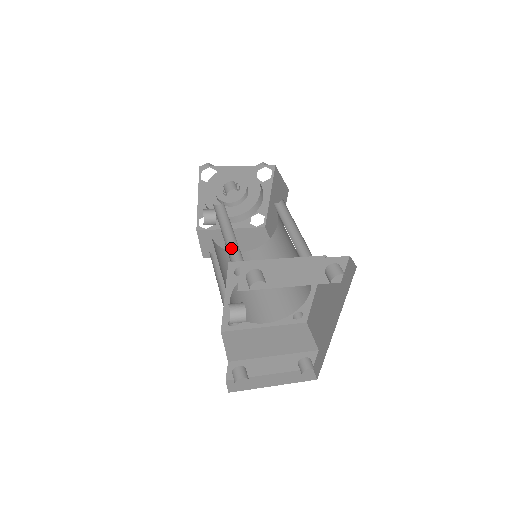
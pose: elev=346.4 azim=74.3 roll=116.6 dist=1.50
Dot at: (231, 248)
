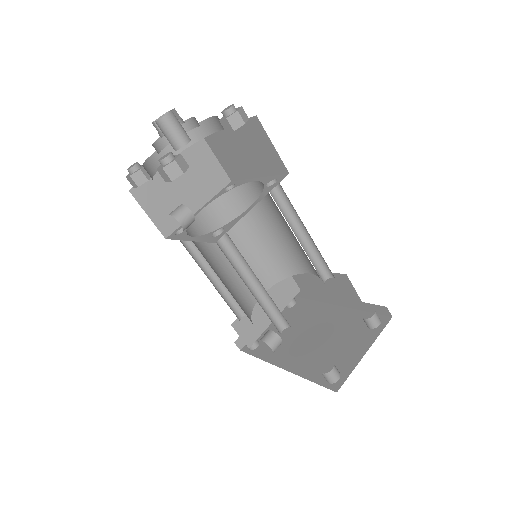
Dot at: (261, 299)
